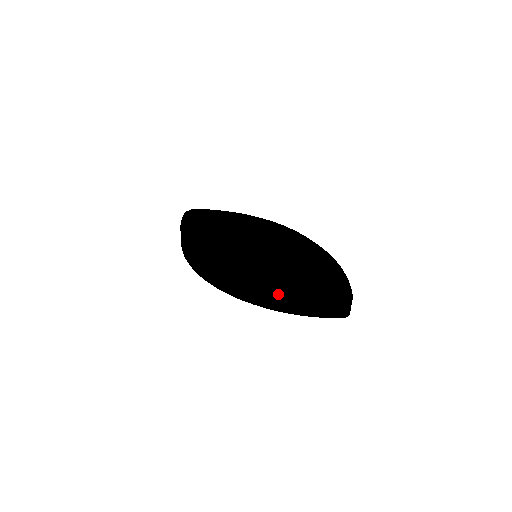
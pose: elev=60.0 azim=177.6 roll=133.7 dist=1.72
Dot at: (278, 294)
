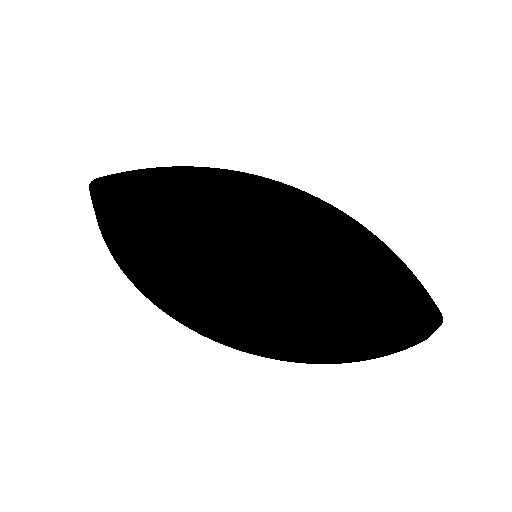
Dot at: (350, 351)
